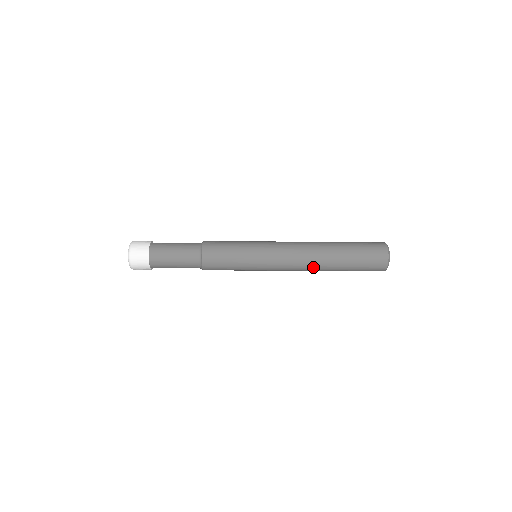
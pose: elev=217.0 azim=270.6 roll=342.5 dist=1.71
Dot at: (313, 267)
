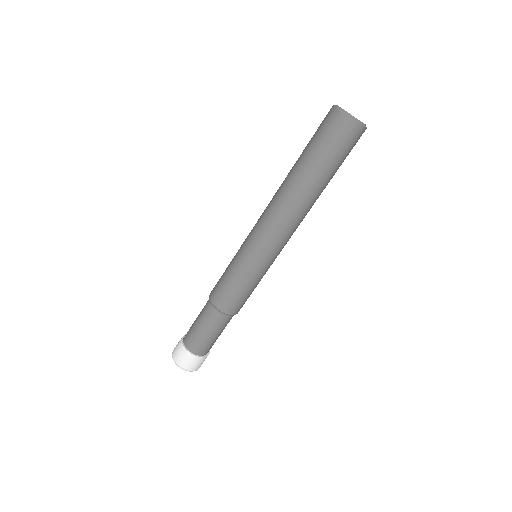
Dot at: (292, 204)
